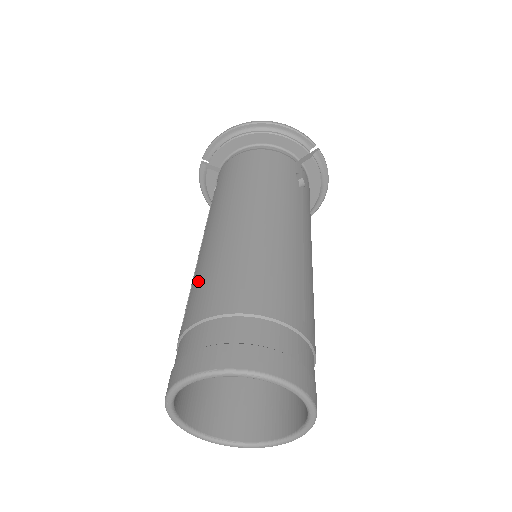
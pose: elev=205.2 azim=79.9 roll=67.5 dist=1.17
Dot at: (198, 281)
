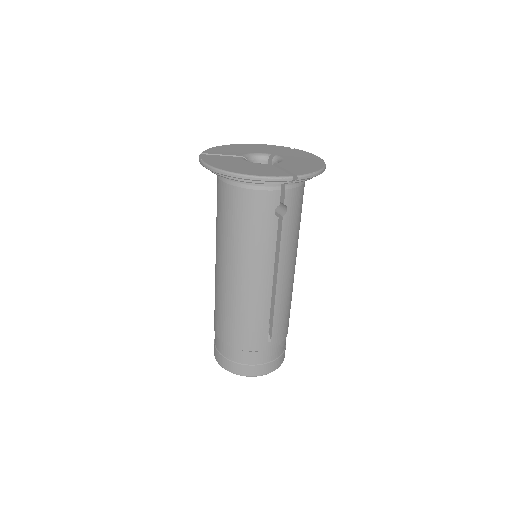
Dot at: (215, 304)
